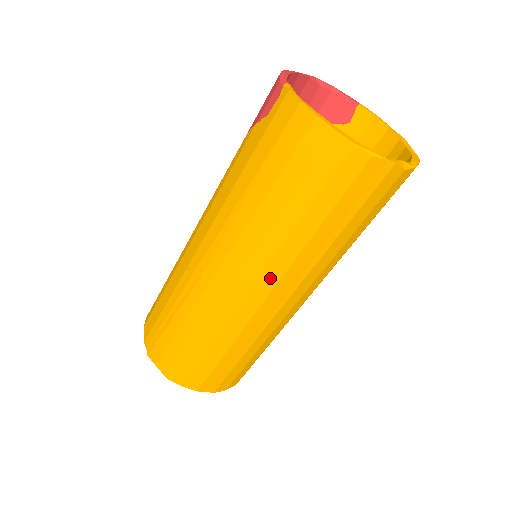
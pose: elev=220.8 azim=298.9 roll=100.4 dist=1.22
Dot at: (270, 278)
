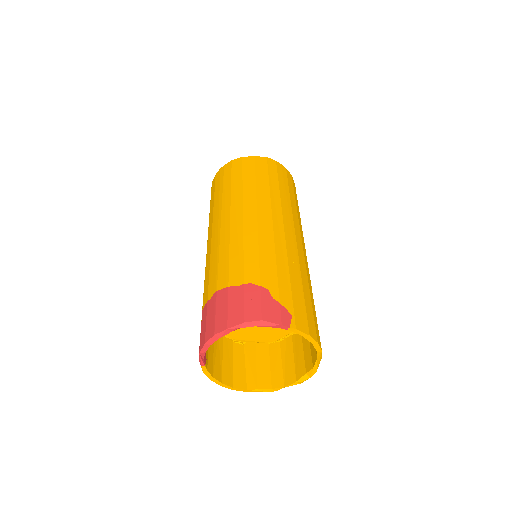
Dot at: occluded
